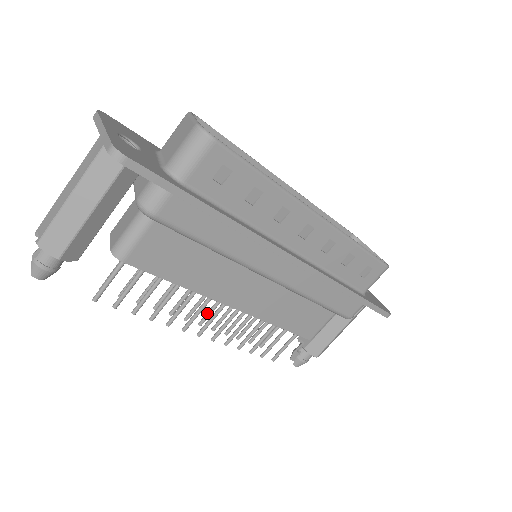
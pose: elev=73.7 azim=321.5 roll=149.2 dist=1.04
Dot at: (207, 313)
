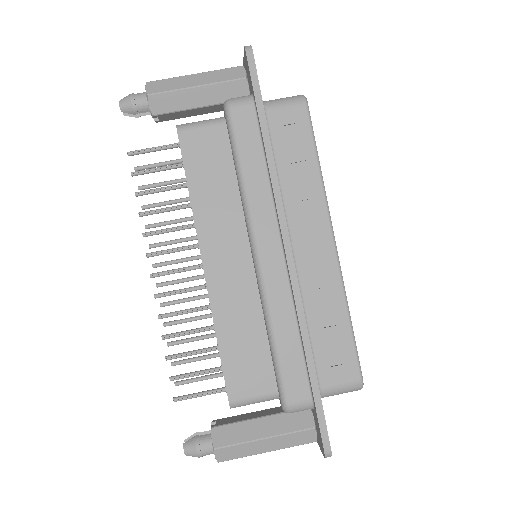
Dot at: (173, 280)
